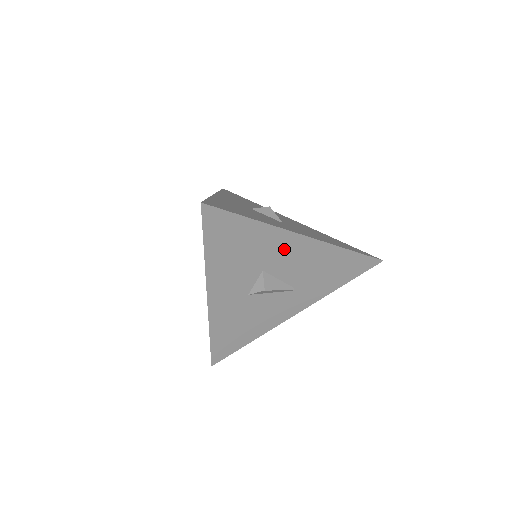
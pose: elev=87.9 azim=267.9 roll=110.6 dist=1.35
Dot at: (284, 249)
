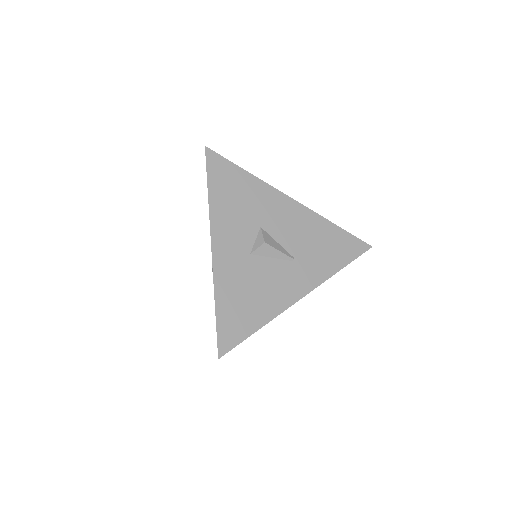
Dot at: (276, 208)
